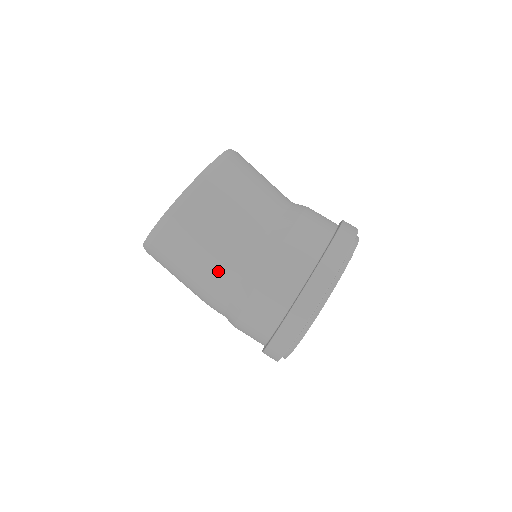
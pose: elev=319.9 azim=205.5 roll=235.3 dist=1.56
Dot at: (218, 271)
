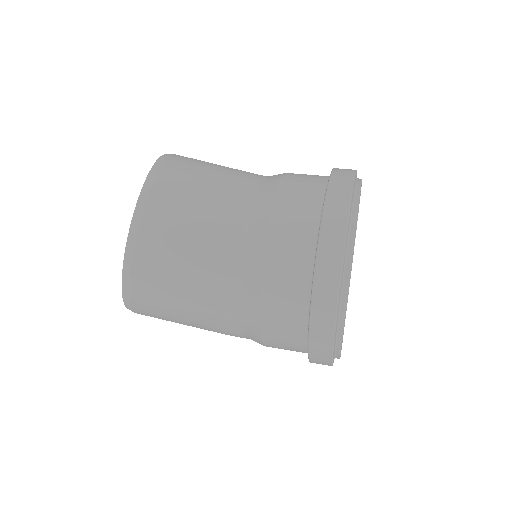
Dot at: (212, 314)
